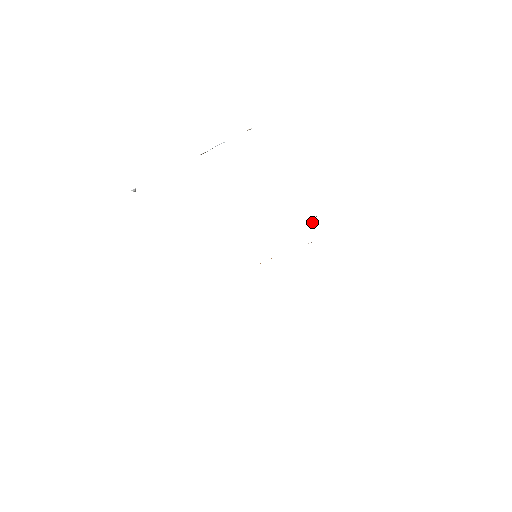
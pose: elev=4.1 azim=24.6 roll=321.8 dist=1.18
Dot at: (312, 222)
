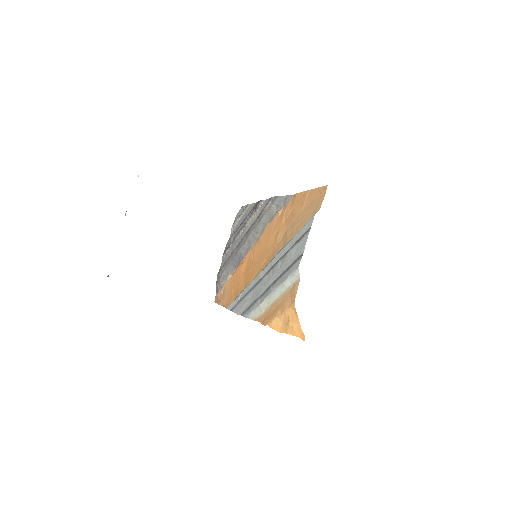
Dot at: (253, 216)
